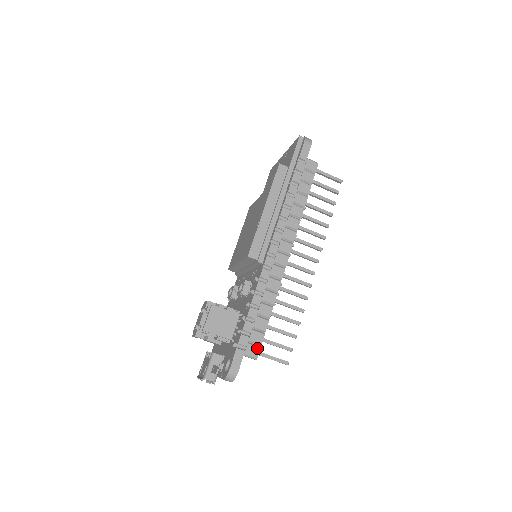
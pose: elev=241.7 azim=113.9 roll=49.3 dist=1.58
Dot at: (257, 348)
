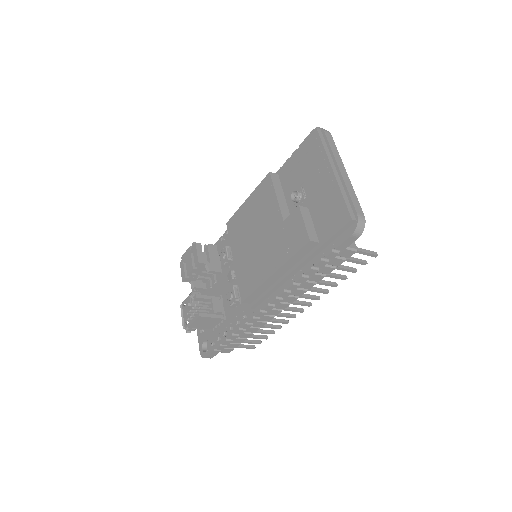
Dot at: (231, 350)
